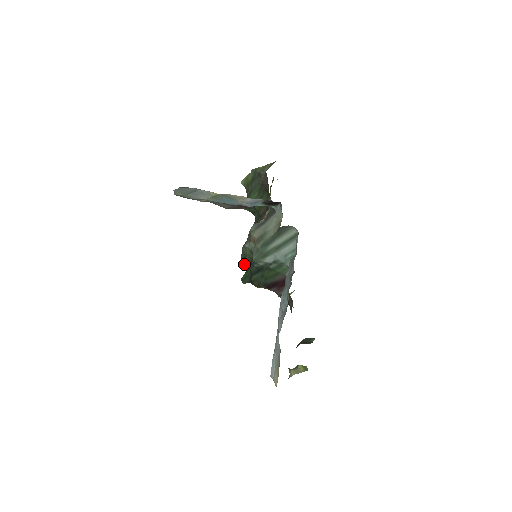
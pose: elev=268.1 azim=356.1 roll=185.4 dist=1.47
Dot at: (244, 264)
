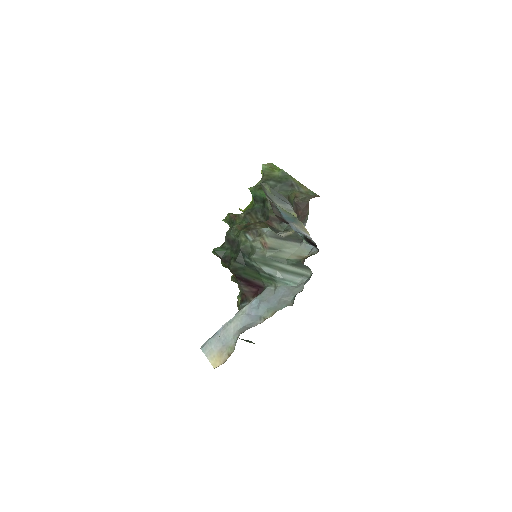
Dot at: (227, 241)
